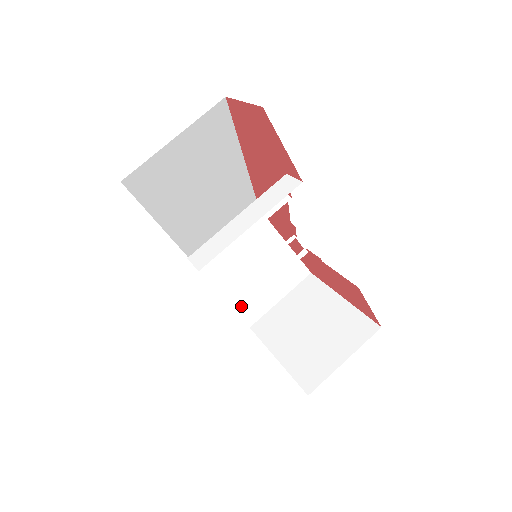
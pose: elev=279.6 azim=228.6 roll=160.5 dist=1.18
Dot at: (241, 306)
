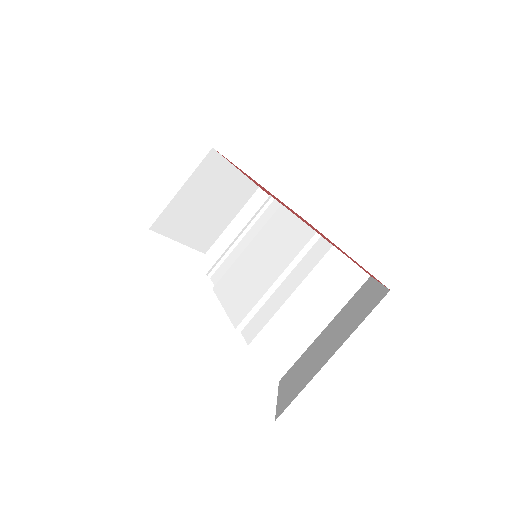
Dot at: occluded
